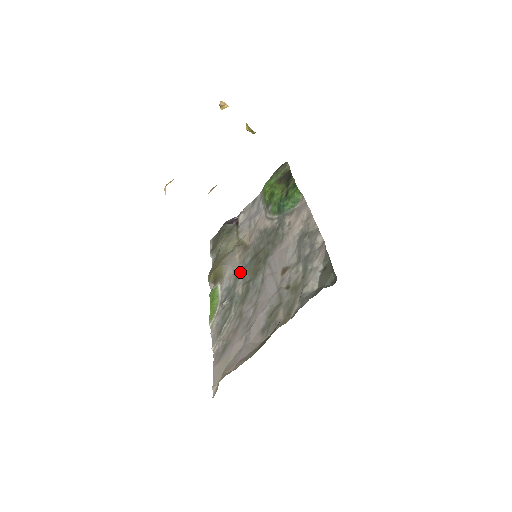
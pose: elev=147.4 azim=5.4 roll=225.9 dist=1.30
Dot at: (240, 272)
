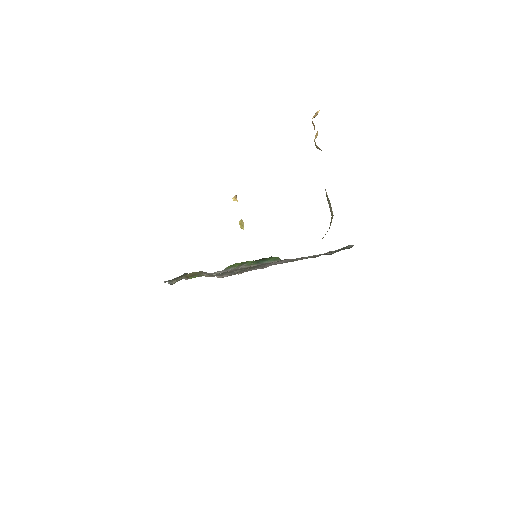
Dot at: occluded
